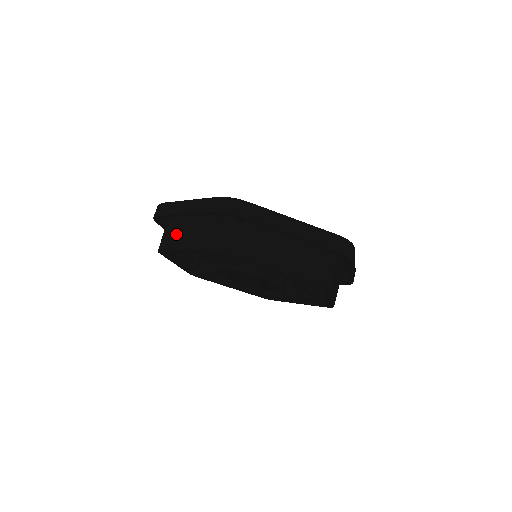
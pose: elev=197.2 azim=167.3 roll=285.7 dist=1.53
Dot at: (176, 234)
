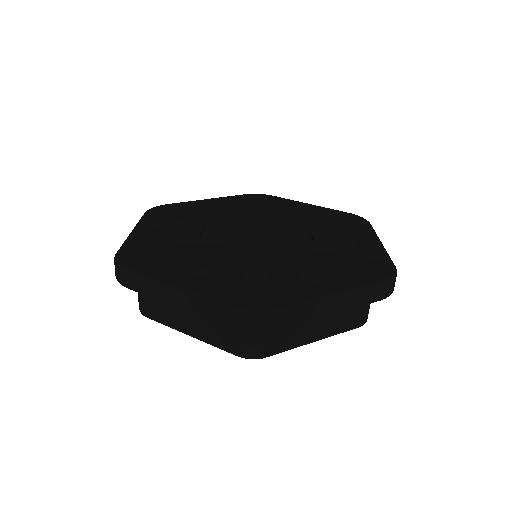
Dot at: occluded
